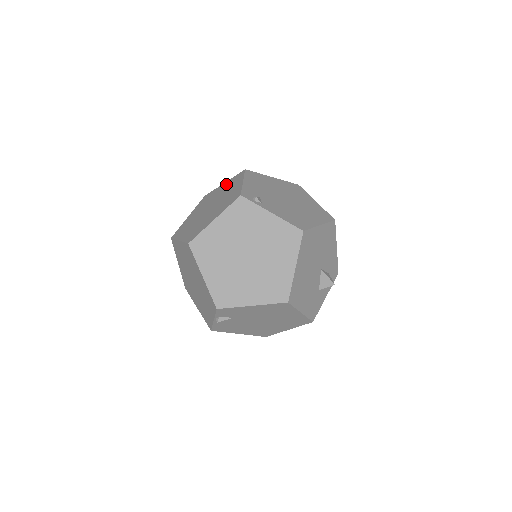
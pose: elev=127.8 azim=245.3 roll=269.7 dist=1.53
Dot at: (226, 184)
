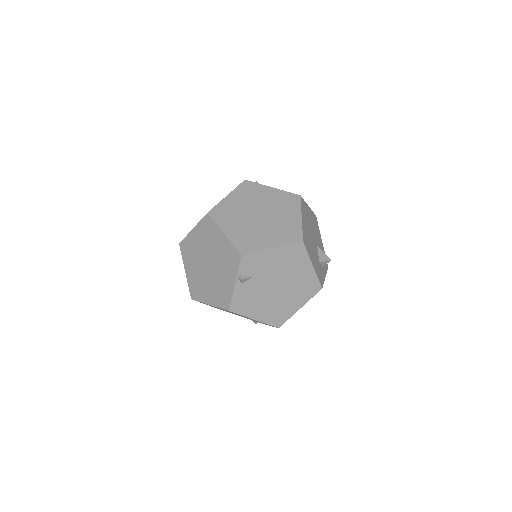
Dot at: occluded
